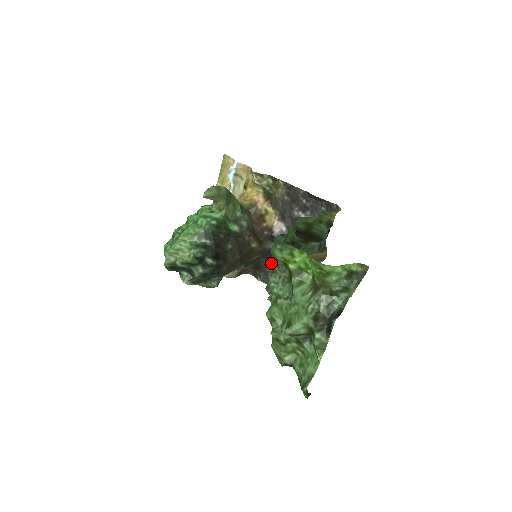
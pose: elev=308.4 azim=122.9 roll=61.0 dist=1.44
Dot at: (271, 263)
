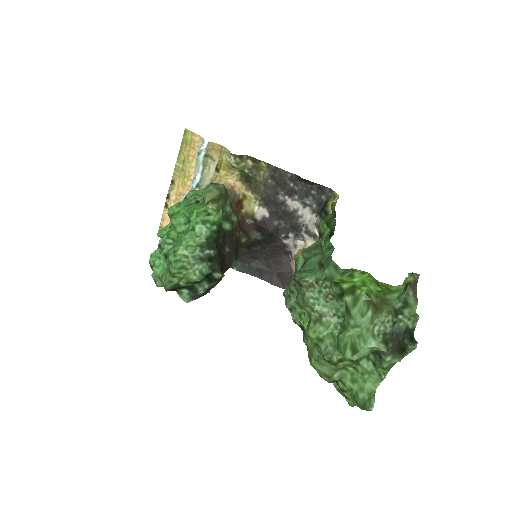
Dot at: (306, 277)
